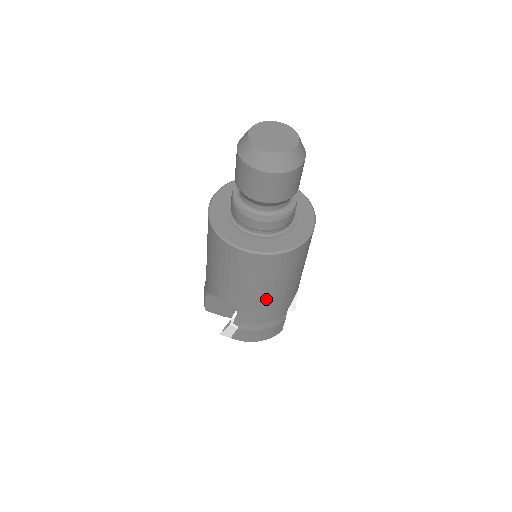
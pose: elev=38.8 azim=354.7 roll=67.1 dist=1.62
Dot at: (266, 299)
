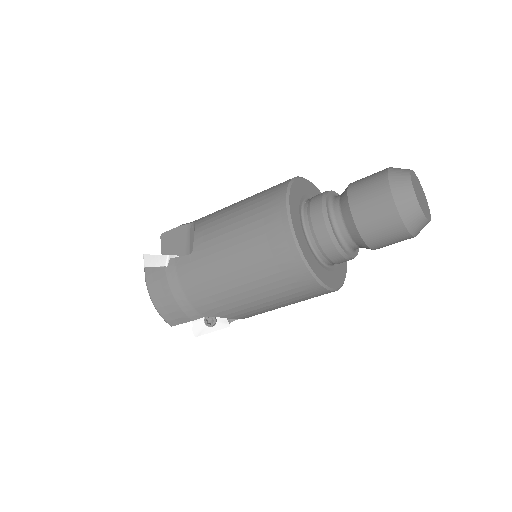
Dot at: (224, 275)
